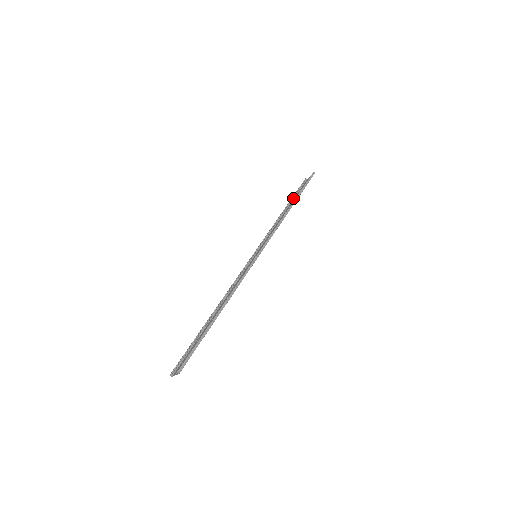
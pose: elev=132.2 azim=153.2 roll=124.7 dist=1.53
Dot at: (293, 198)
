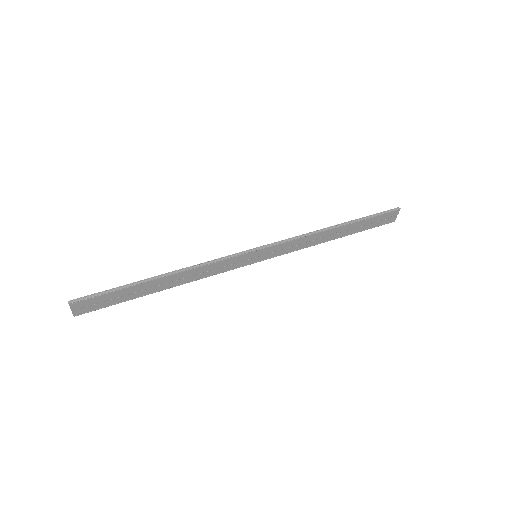
Dot at: (359, 230)
